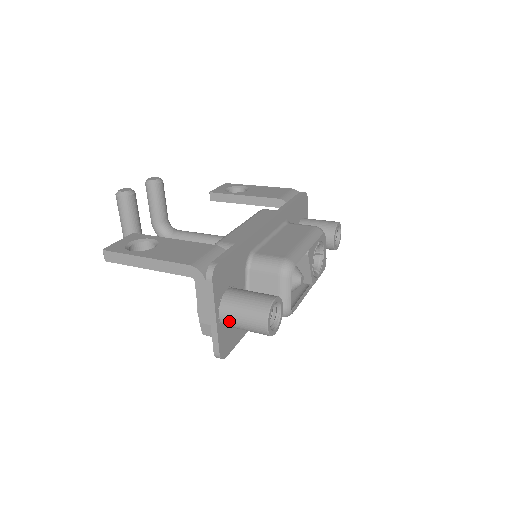
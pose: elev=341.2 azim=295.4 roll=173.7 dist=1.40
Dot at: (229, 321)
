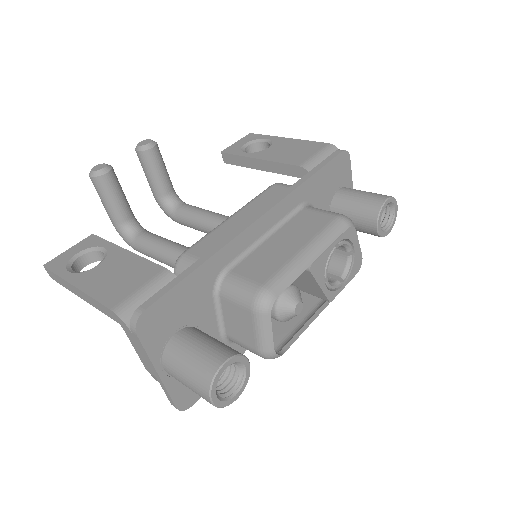
Dot at: (175, 378)
